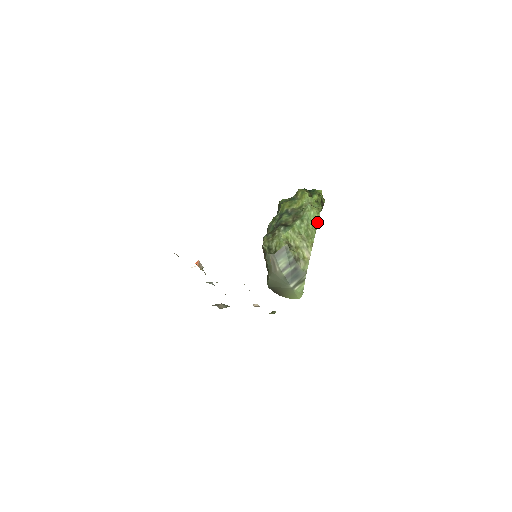
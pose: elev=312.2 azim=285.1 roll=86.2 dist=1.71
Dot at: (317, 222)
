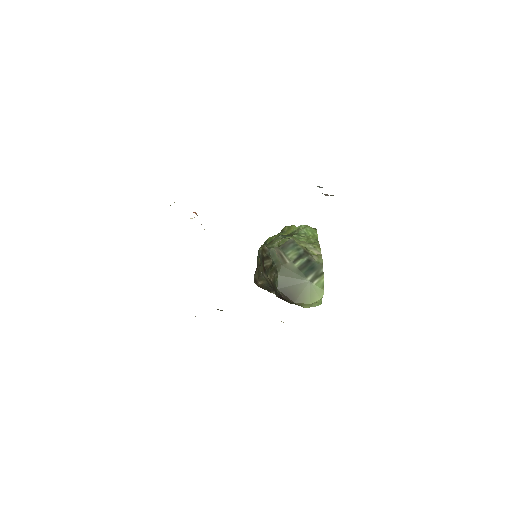
Dot at: (316, 234)
